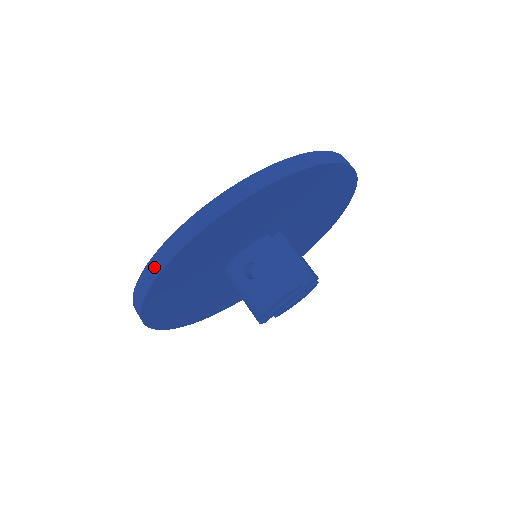
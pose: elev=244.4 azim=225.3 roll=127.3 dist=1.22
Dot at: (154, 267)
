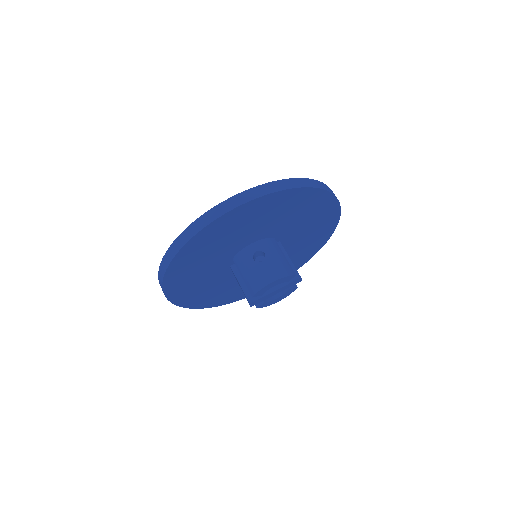
Dot at: (210, 216)
